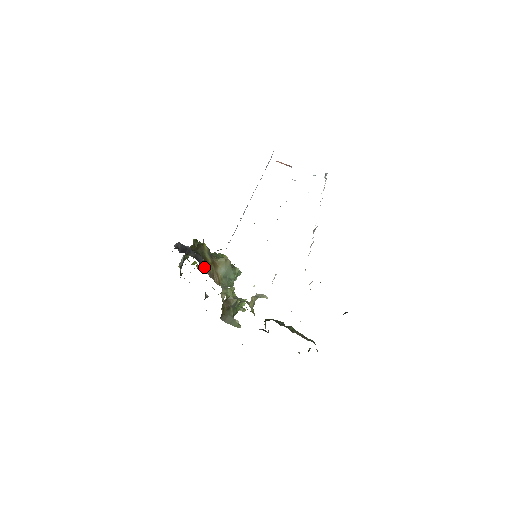
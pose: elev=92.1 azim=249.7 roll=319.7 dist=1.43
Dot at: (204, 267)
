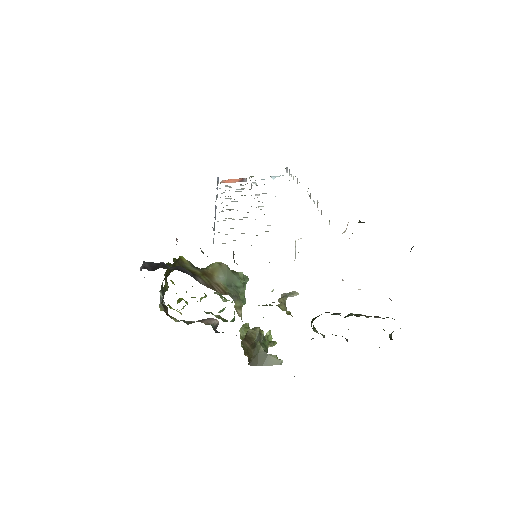
Dot at: (194, 278)
